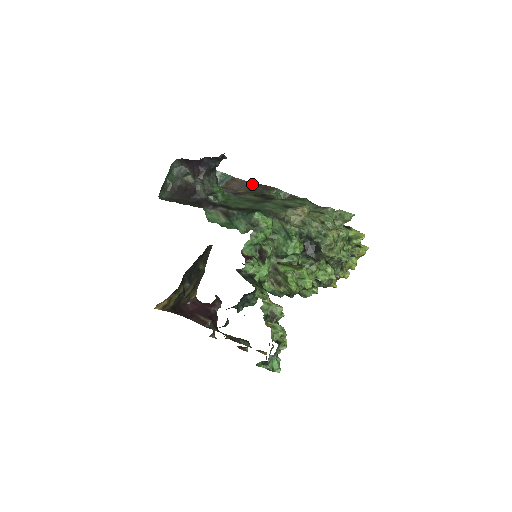
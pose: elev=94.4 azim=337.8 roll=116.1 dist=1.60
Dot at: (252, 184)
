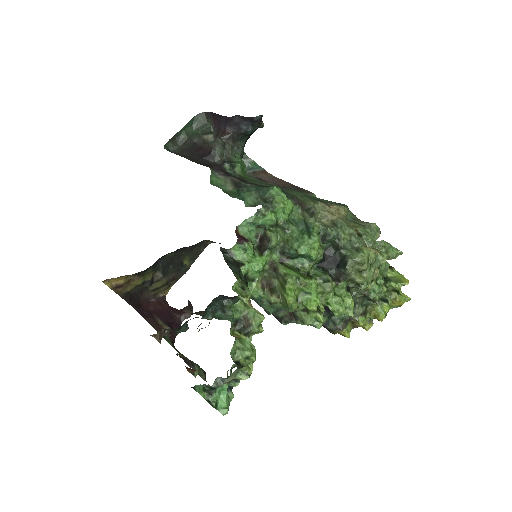
Dot at: (284, 182)
